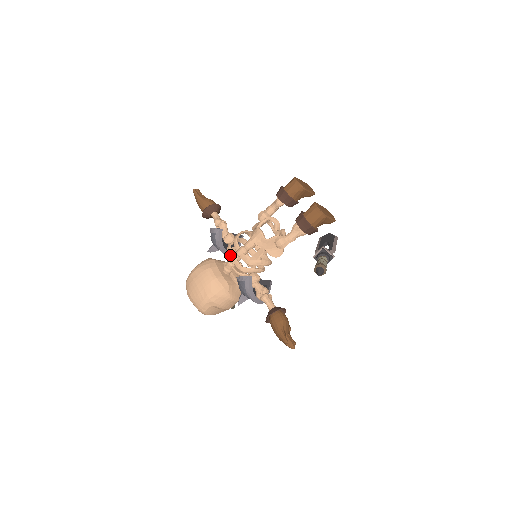
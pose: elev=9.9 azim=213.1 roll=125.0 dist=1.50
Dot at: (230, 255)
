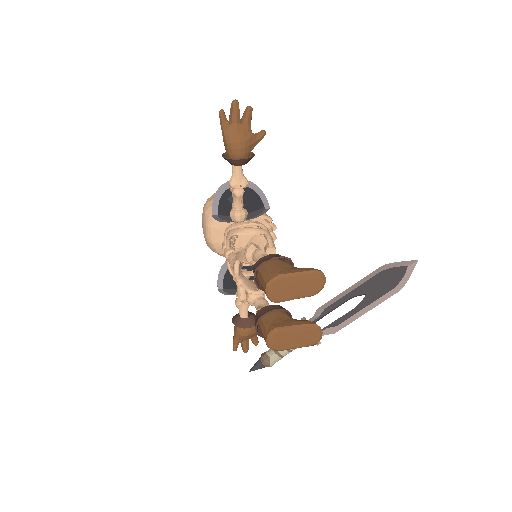
Dot at: occluded
